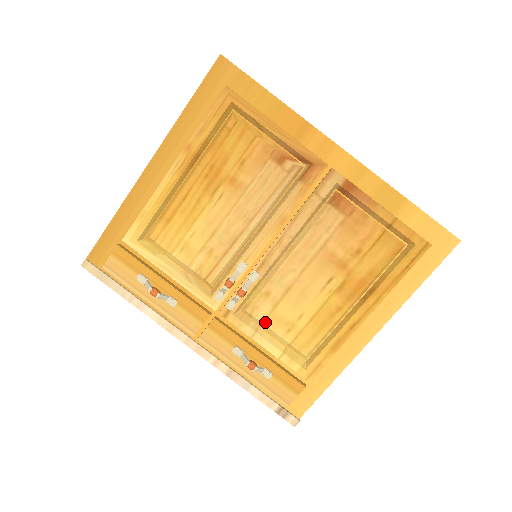
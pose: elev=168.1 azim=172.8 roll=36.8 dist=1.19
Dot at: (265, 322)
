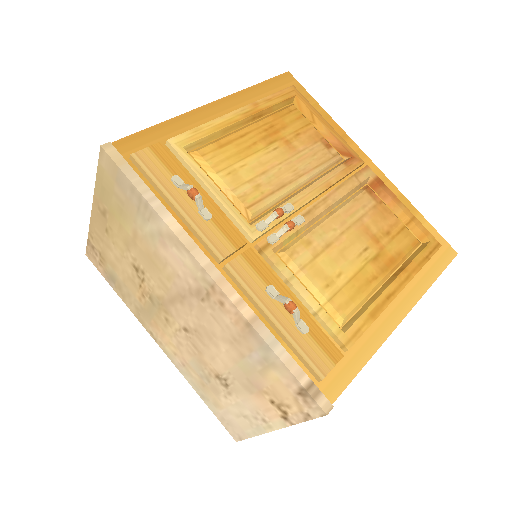
Dot at: (304, 270)
